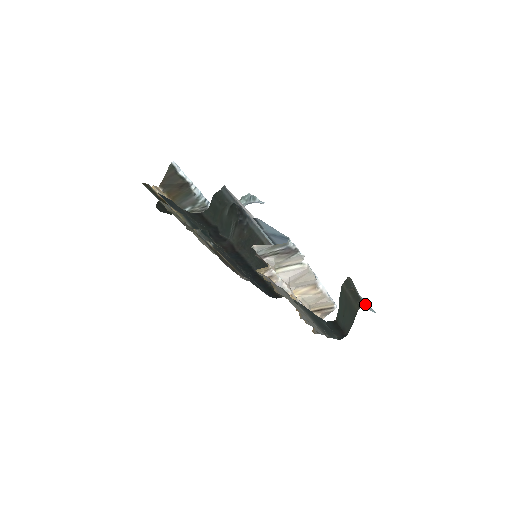
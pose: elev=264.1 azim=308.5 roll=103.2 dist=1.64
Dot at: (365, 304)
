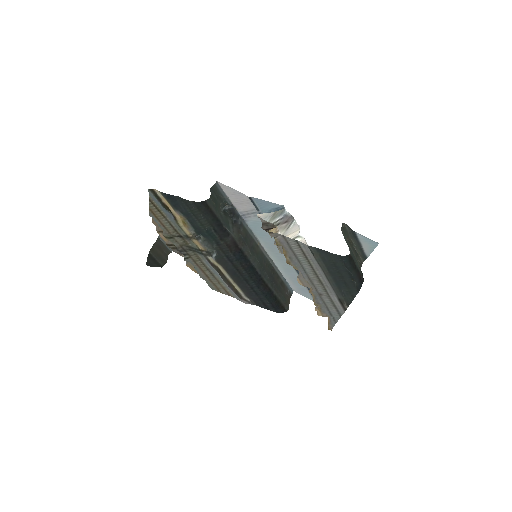
Dot at: (365, 248)
